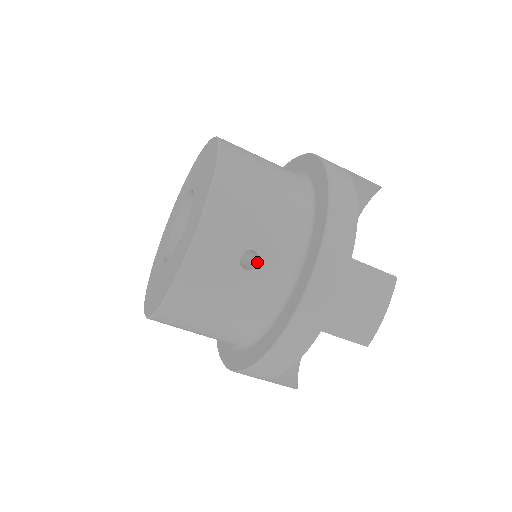
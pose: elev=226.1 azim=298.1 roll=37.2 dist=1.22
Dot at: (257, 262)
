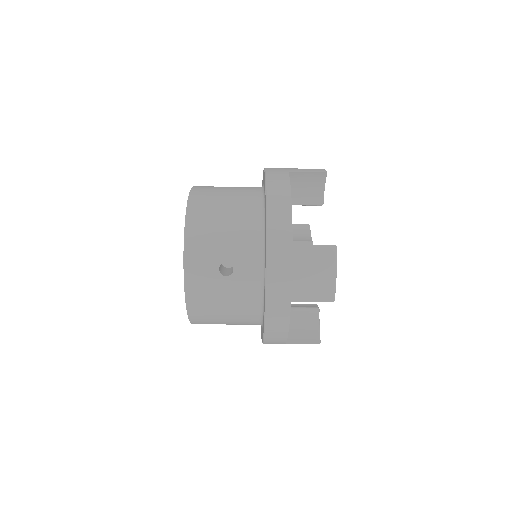
Dot at: (233, 268)
